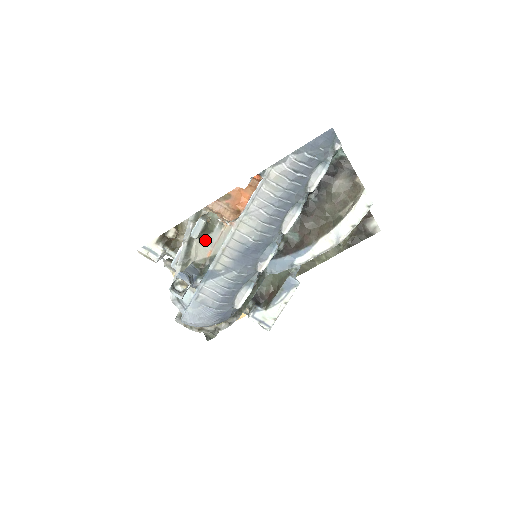
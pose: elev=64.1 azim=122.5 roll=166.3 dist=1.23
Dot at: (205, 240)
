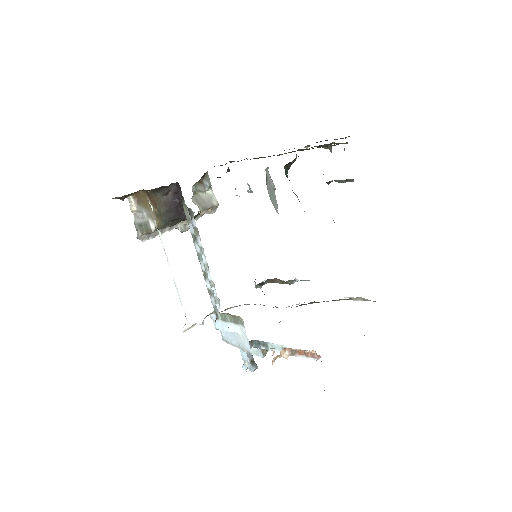
Dot at: occluded
